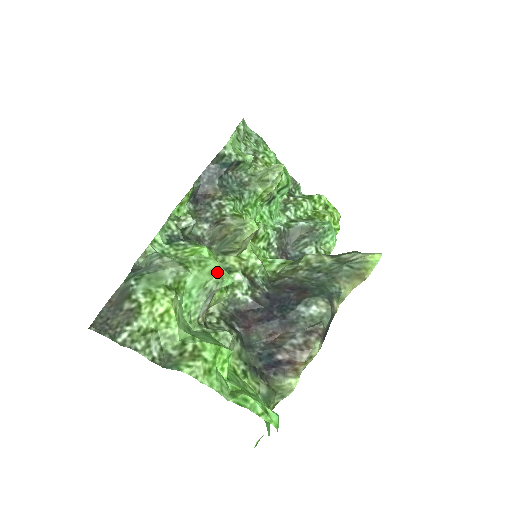
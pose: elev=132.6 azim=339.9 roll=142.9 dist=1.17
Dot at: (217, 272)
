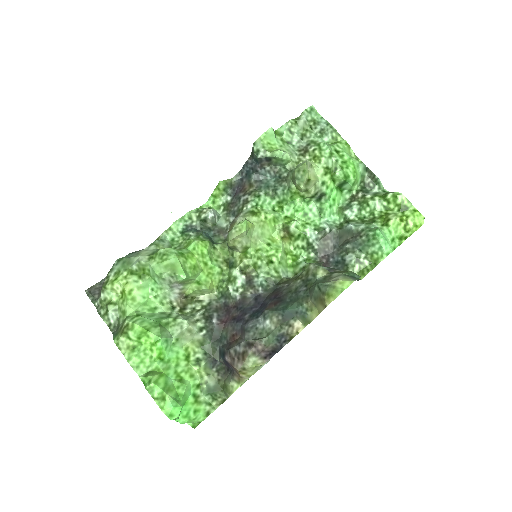
Dot at: (173, 267)
